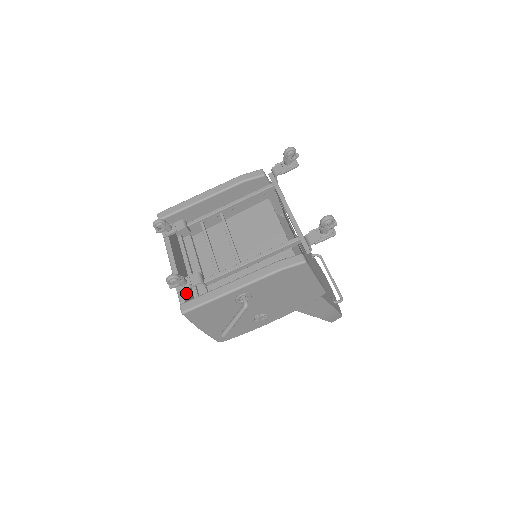
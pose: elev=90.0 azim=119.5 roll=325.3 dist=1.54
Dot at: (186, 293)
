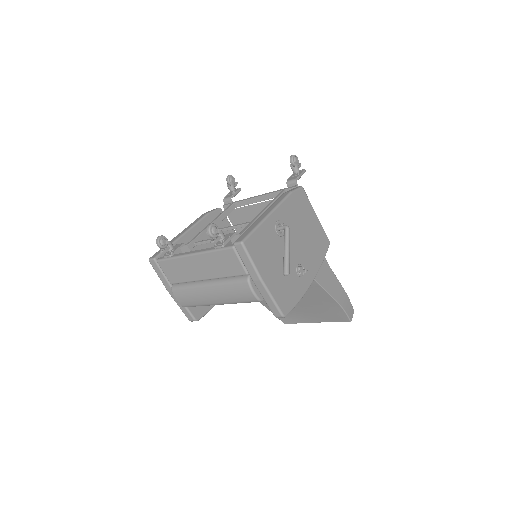
Dot at: occluded
